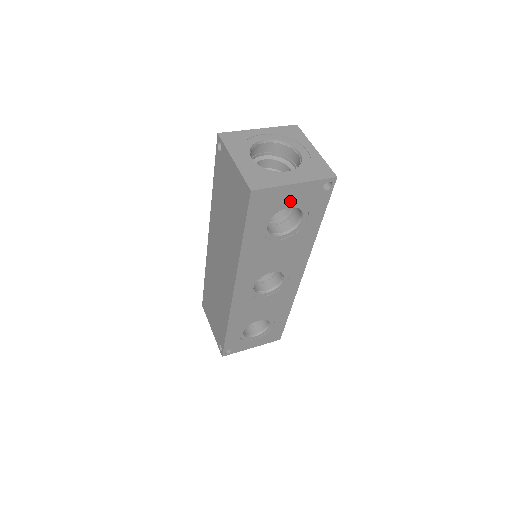
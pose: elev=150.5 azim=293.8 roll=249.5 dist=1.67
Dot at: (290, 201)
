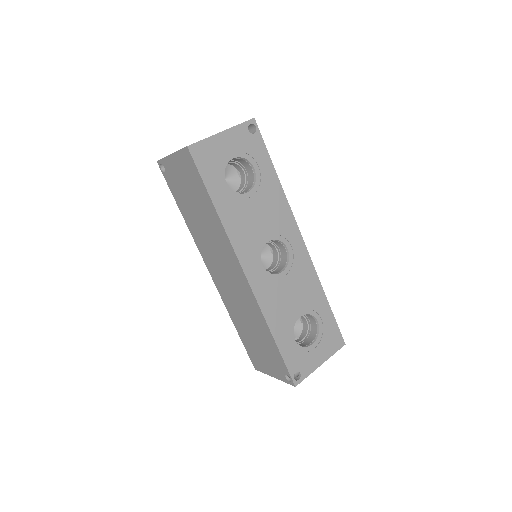
Dot at: (229, 151)
